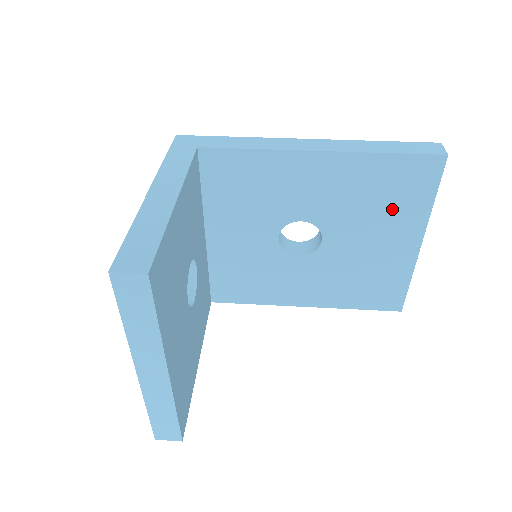
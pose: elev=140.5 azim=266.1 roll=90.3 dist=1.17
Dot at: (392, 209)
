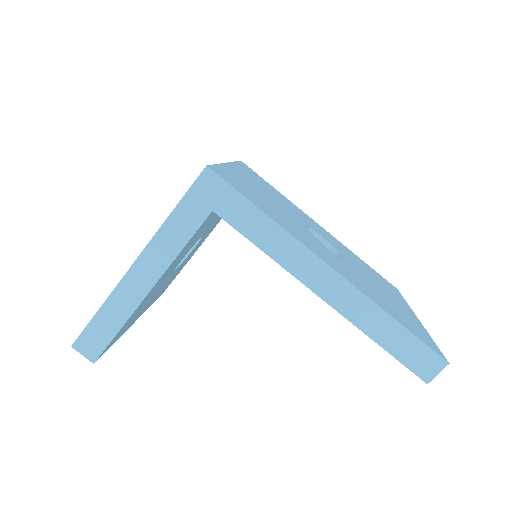
Dot at: occluded
